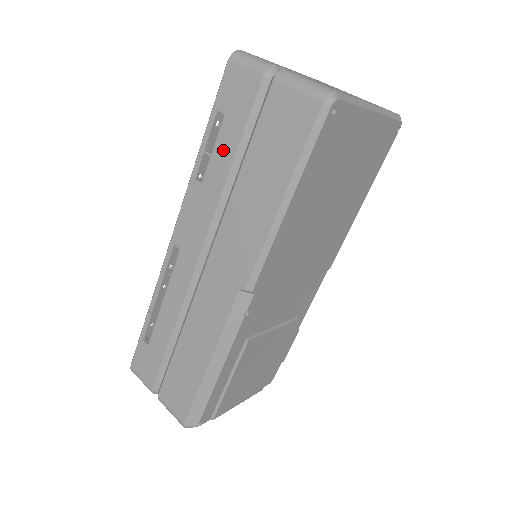
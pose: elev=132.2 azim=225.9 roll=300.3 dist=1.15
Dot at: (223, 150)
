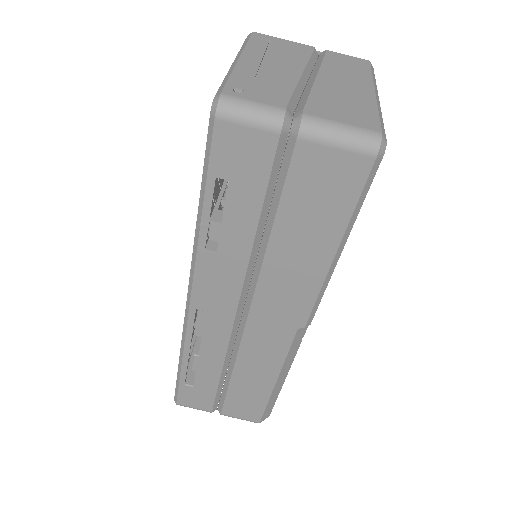
Dot at: (239, 217)
